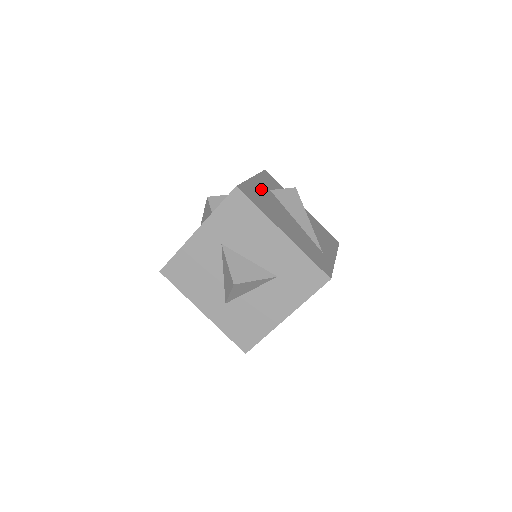
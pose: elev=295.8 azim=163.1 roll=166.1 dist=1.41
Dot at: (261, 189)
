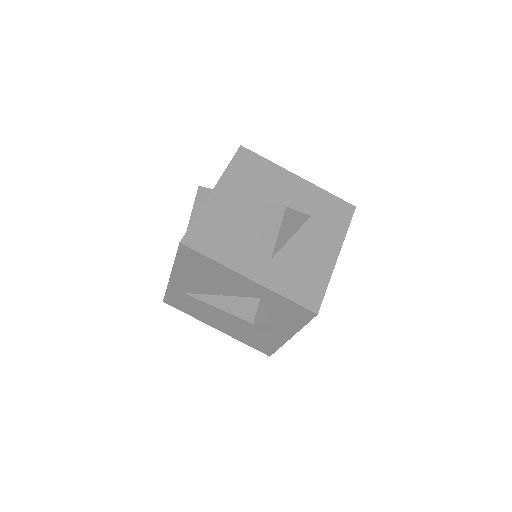
Dot at: occluded
